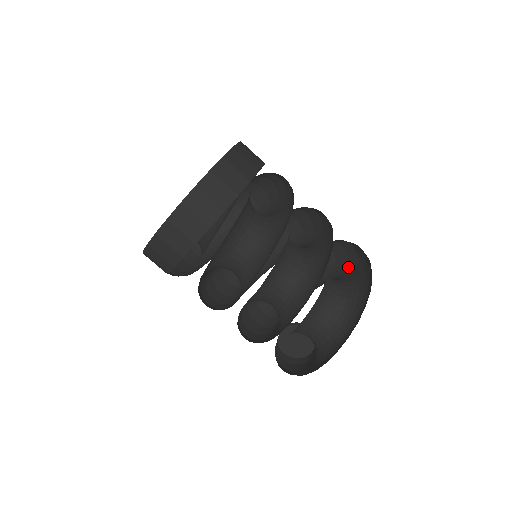
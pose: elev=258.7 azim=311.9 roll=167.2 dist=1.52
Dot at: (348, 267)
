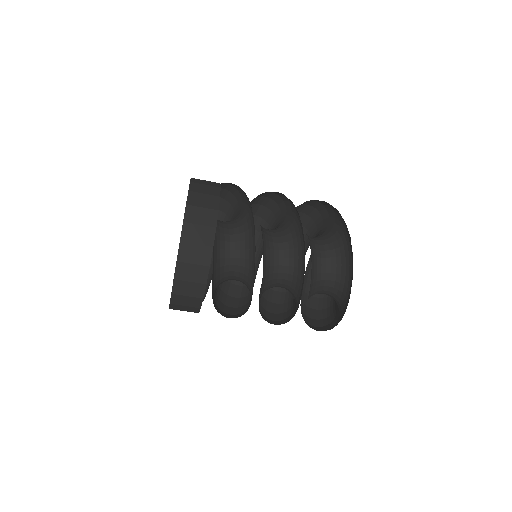
Dot at: (352, 252)
